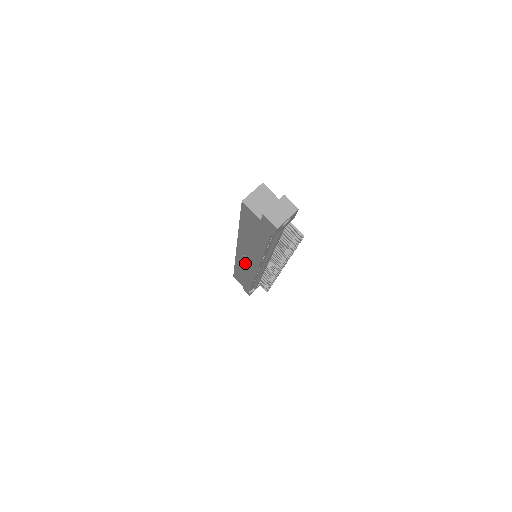
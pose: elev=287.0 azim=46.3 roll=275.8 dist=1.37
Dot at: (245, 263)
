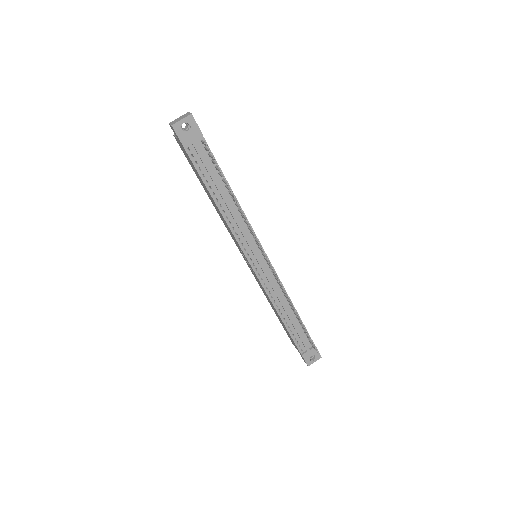
Dot at: occluded
